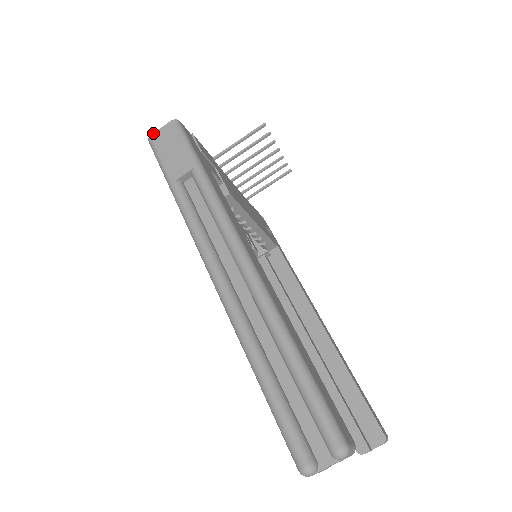
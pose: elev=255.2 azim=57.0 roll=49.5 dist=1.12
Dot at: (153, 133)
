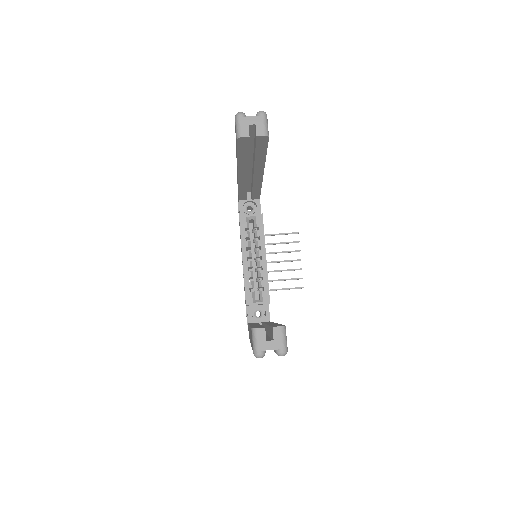
Dot at: occluded
